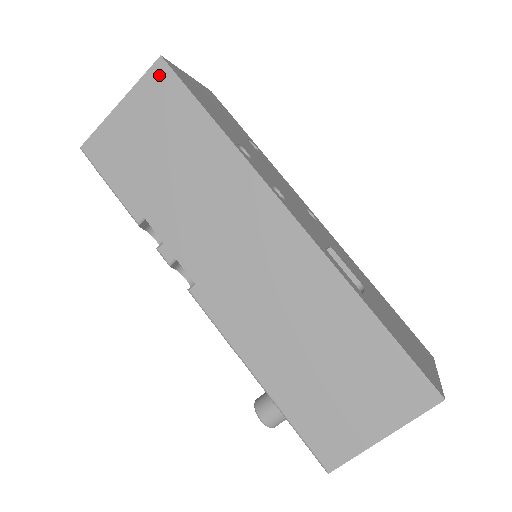
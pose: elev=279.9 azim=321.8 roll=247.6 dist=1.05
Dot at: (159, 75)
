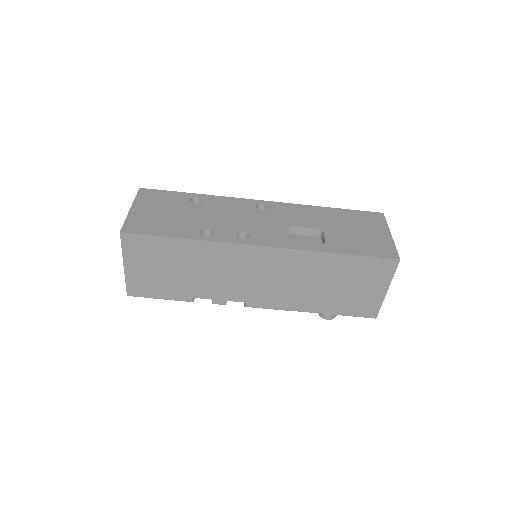
Dot at: (129, 241)
